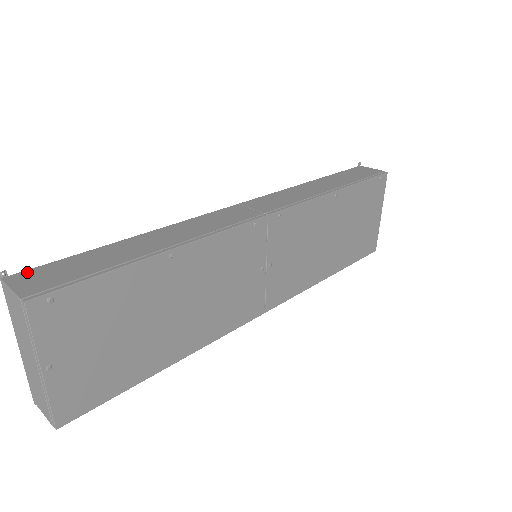
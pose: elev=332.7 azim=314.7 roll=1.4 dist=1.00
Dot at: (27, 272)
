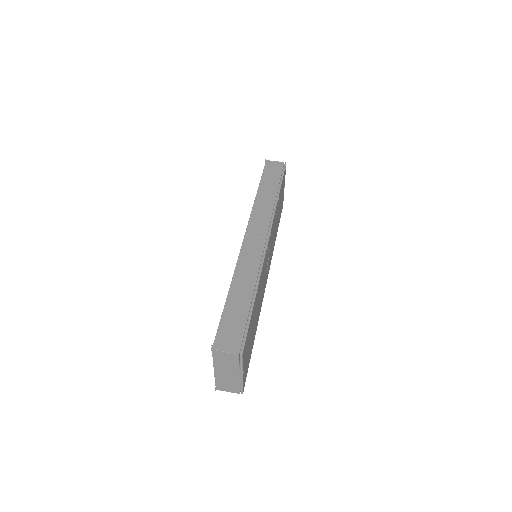
Dot at: (217, 339)
